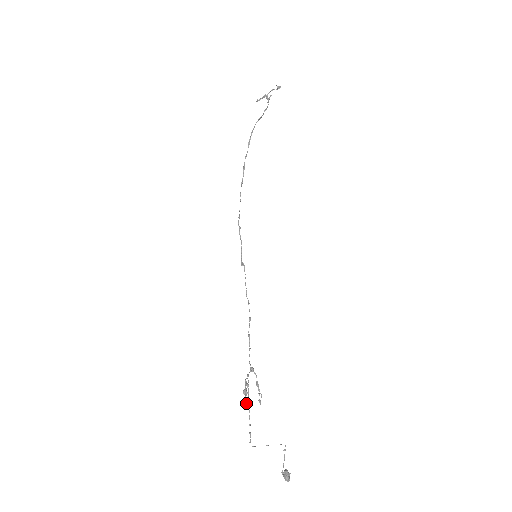
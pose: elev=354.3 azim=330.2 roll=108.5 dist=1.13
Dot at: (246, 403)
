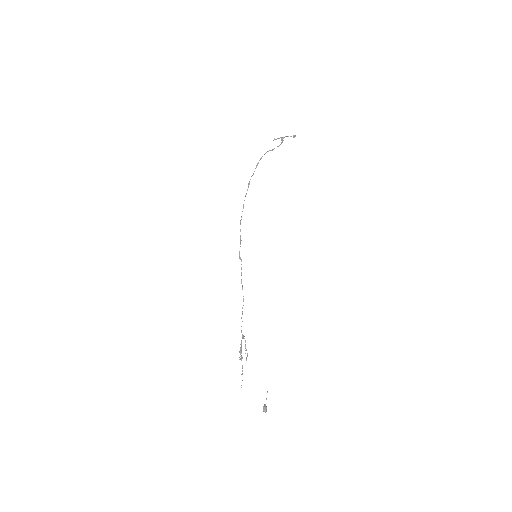
Dot at: (241, 360)
